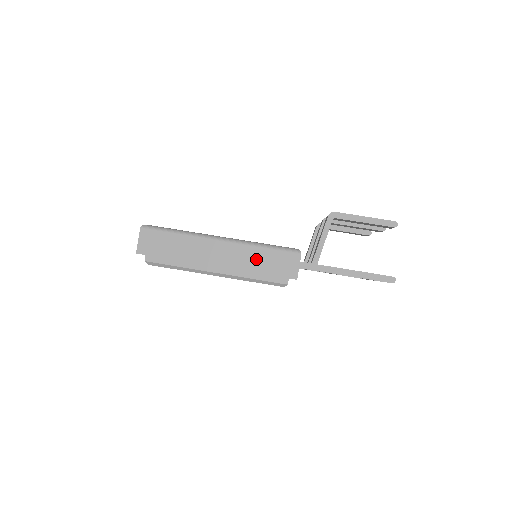
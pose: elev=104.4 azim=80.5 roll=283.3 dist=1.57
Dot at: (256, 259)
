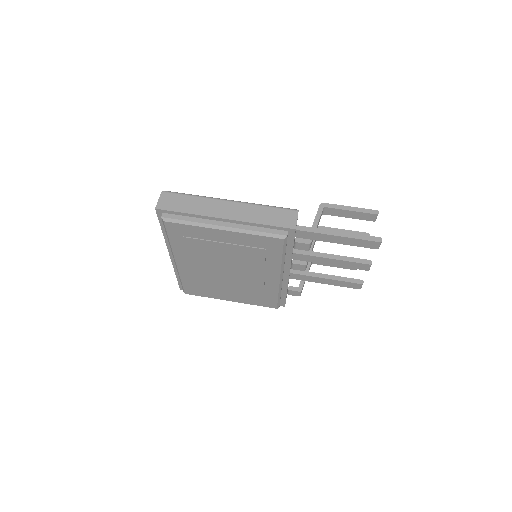
Dot at: (260, 214)
